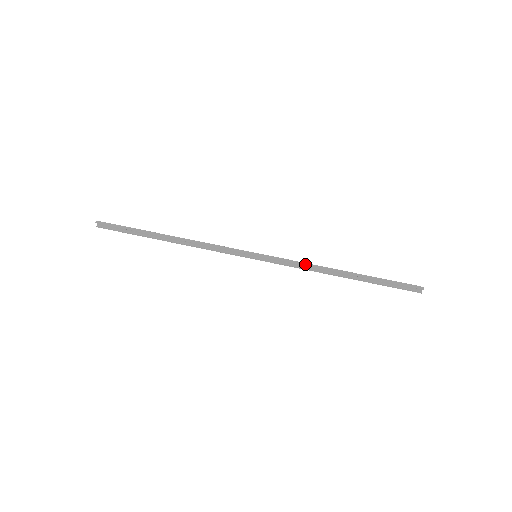
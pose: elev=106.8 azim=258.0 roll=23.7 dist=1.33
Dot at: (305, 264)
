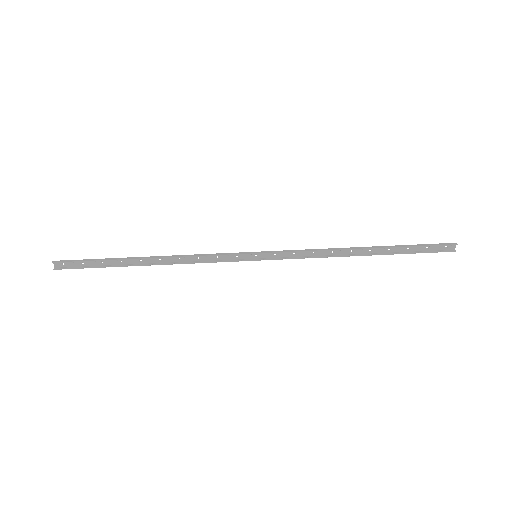
Dot at: (316, 250)
